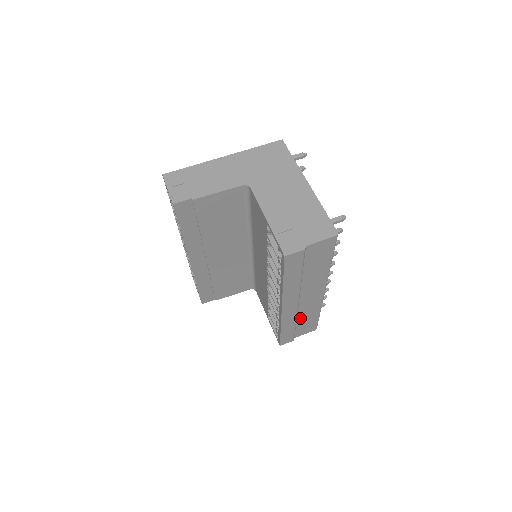
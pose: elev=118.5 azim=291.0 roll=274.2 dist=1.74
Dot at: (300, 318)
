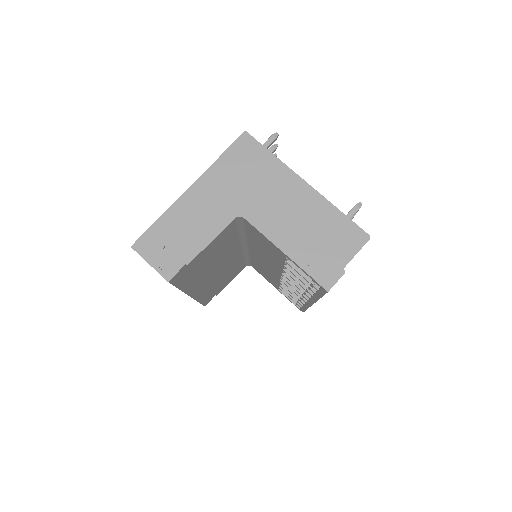
Dot at: occluded
